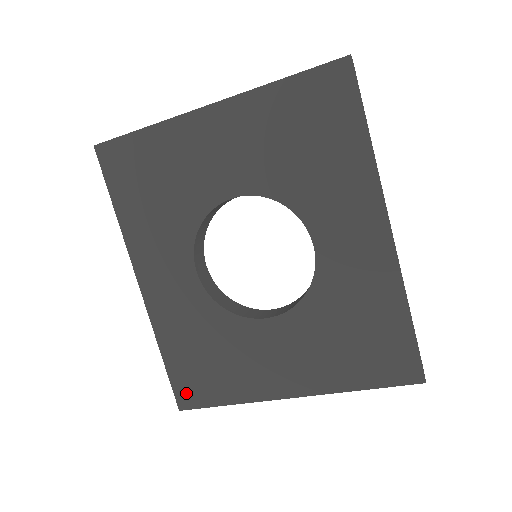
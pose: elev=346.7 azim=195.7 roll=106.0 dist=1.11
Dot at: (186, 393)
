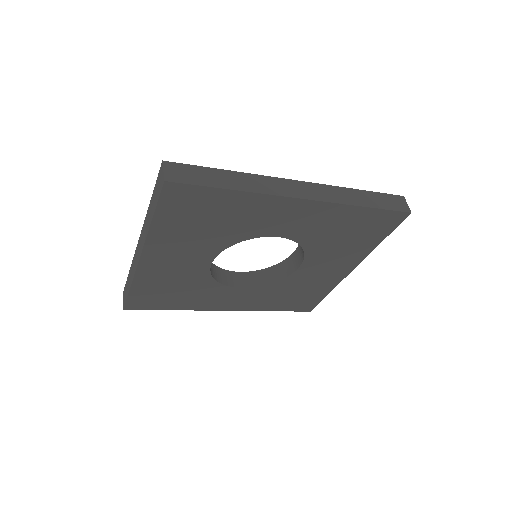
Dot at: (304, 307)
